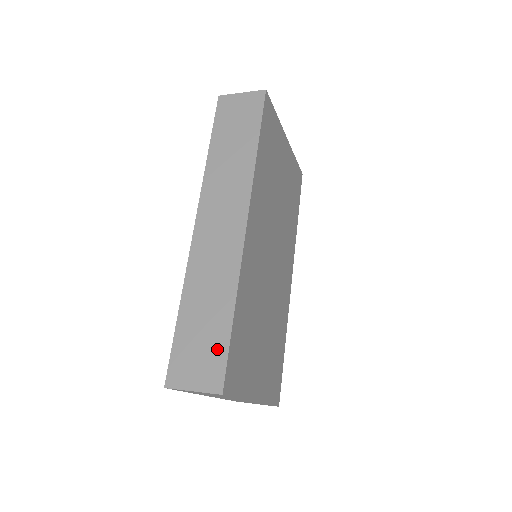
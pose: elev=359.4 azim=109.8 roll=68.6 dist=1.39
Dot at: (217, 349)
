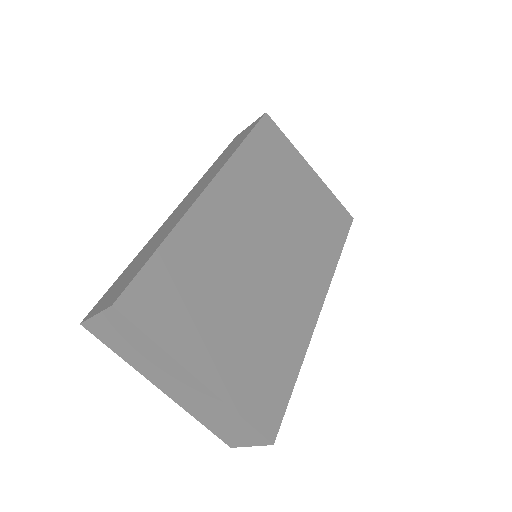
Dot at: (133, 274)
